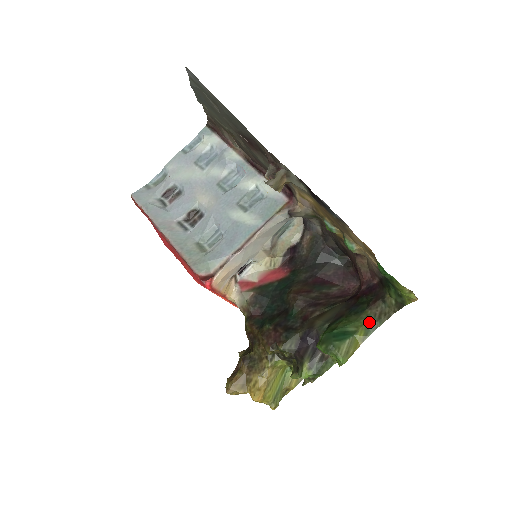
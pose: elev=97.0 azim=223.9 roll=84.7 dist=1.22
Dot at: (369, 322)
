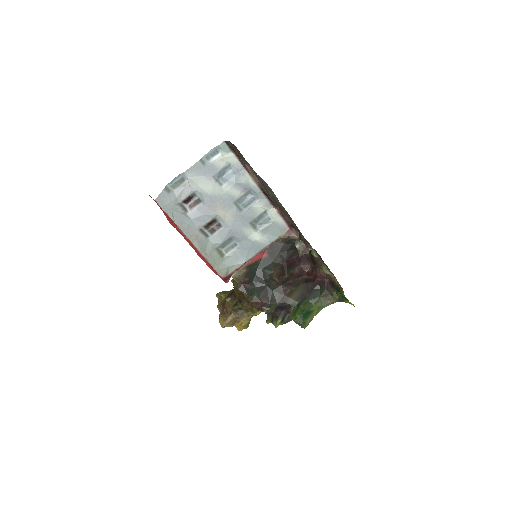
Dot at: (321, 305)
